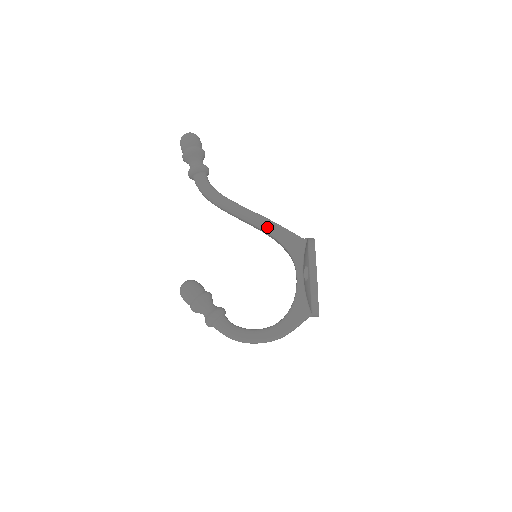
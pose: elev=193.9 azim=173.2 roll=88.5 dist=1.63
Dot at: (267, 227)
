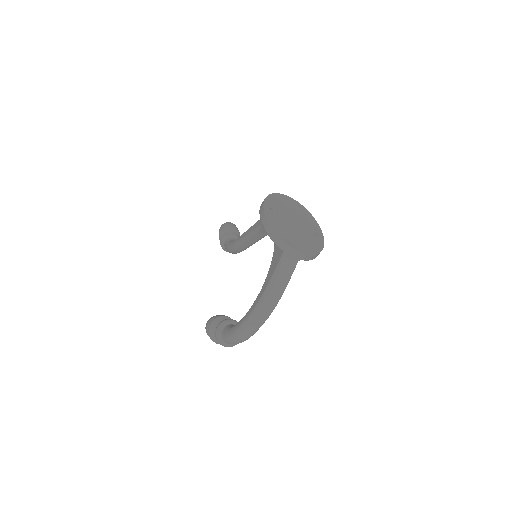
Dot at: (257, 226)
